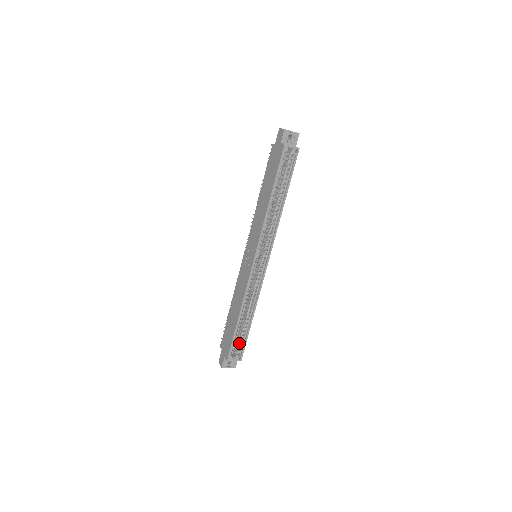
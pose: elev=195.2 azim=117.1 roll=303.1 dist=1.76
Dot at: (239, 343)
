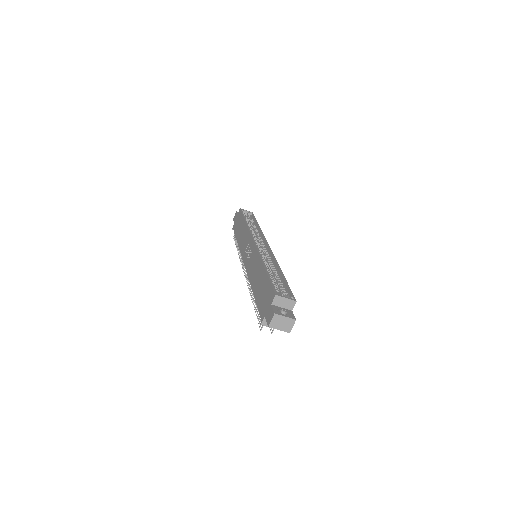
Dot at: (281, 290)
